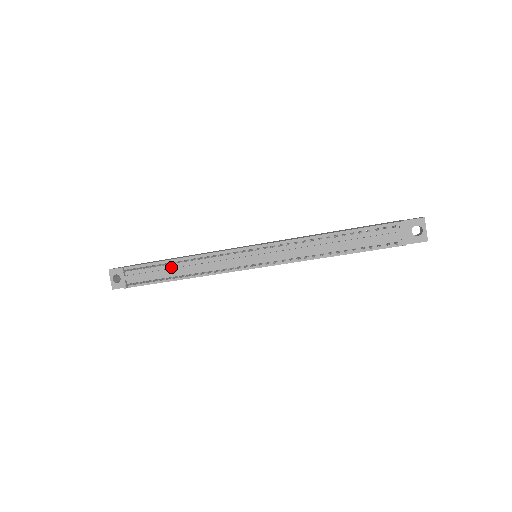
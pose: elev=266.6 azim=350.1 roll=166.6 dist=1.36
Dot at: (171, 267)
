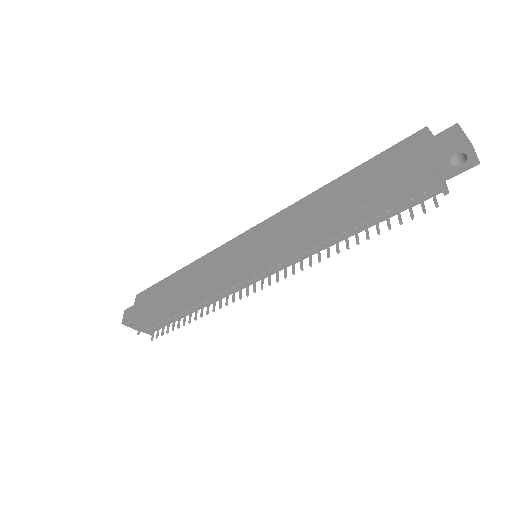
Dot at: (178, 308)
